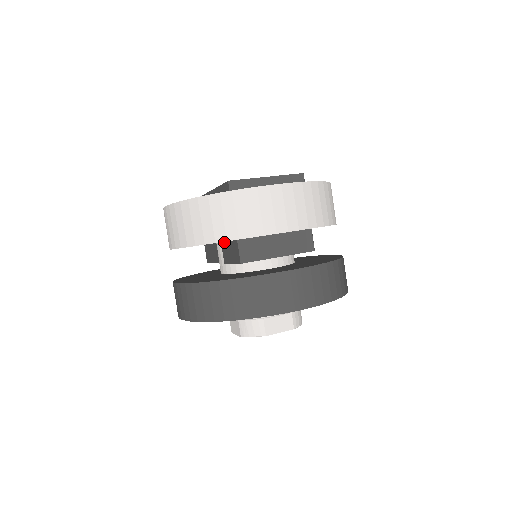
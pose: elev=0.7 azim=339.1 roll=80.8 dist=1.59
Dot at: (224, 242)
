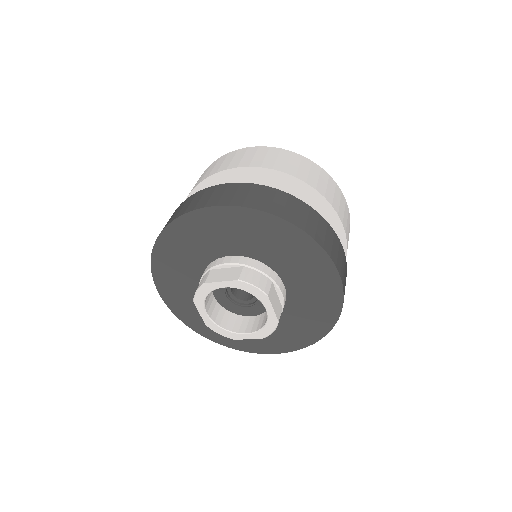
Dot at: occluded
